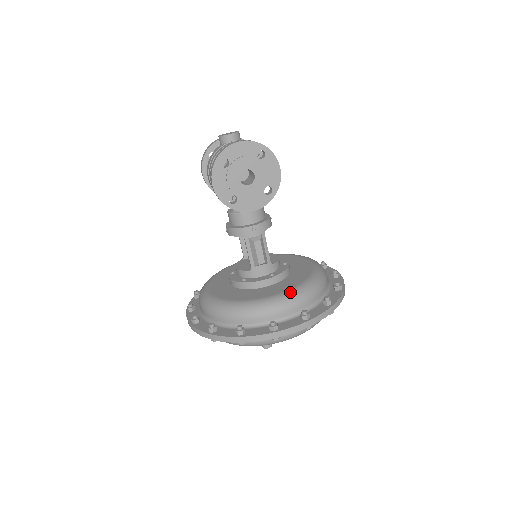
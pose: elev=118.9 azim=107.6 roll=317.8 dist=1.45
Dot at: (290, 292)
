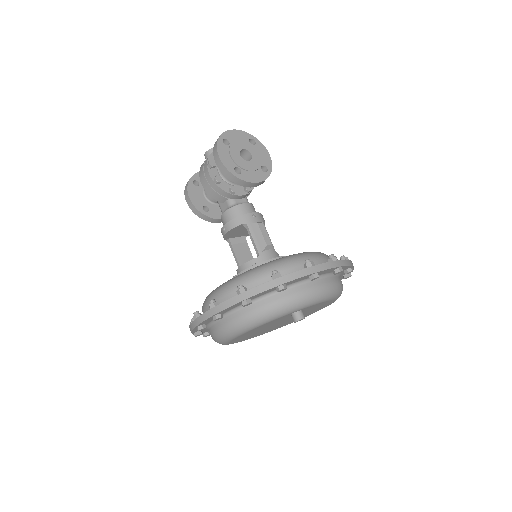
Dot at: occluded
